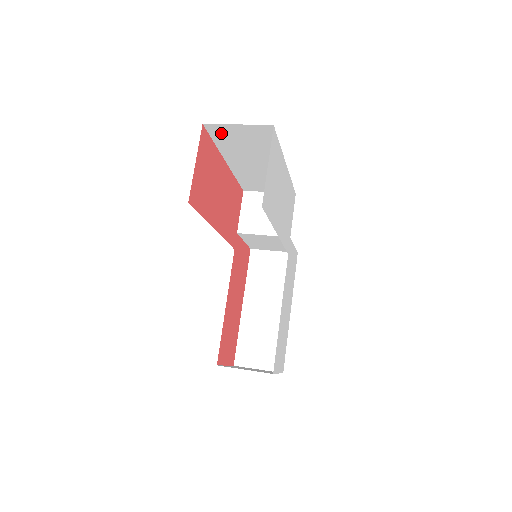
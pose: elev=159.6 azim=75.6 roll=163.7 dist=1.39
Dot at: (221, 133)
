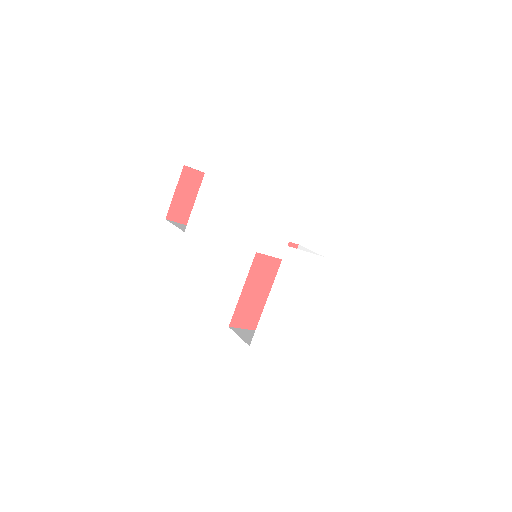
Dot at: occluded
